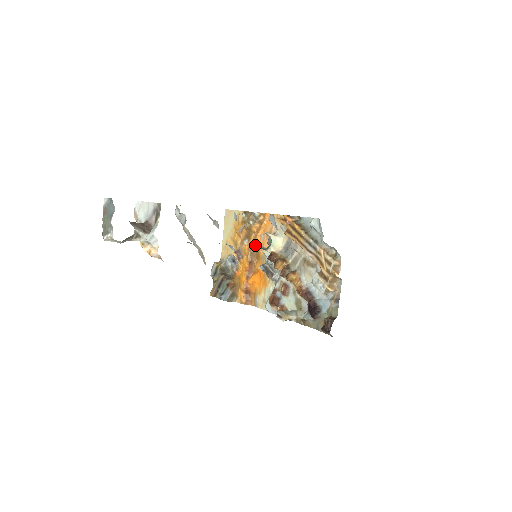
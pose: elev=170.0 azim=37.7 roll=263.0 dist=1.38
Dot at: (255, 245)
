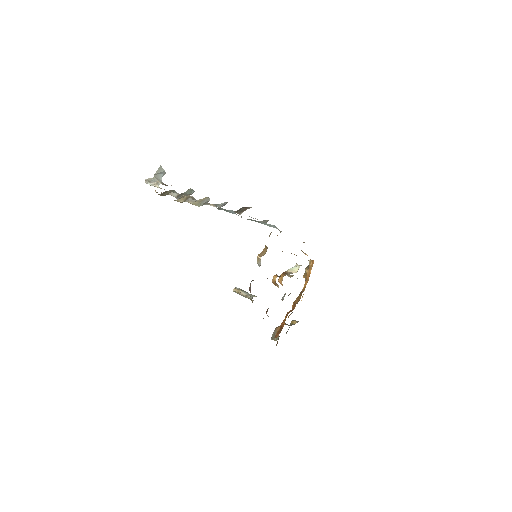
Dot at: occluded
